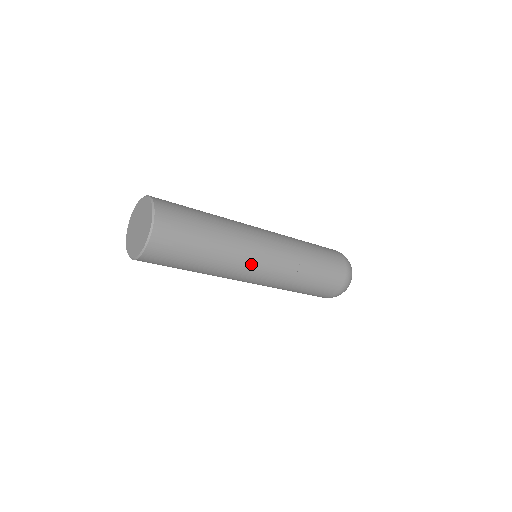
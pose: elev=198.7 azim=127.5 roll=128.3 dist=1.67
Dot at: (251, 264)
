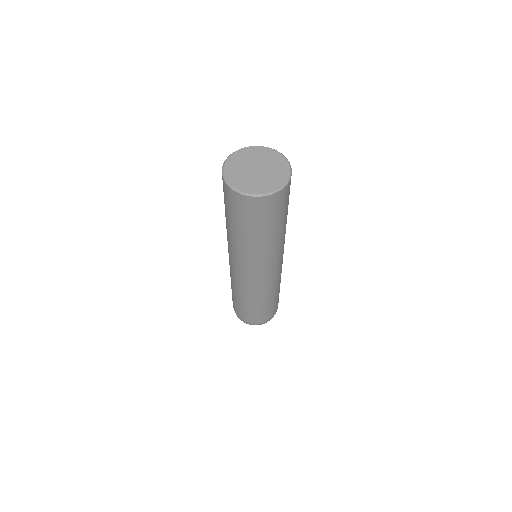
Dot at: (277, 260)
